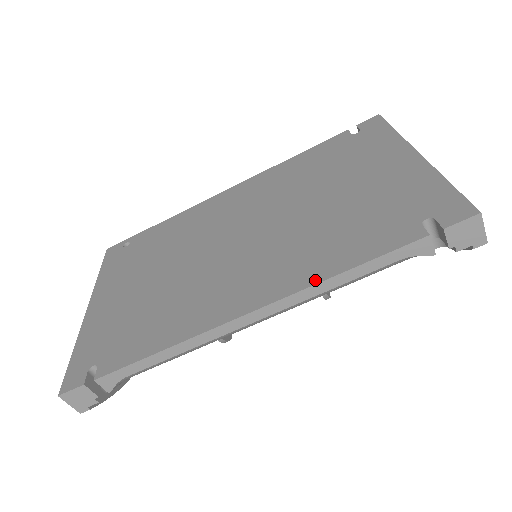
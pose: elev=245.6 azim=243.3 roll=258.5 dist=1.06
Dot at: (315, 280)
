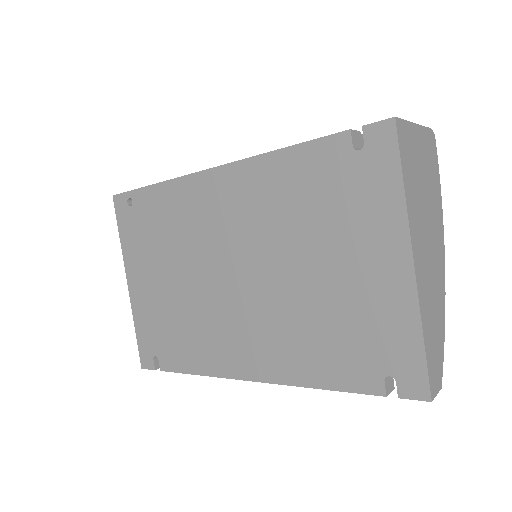
Dot at: (297, 382)
